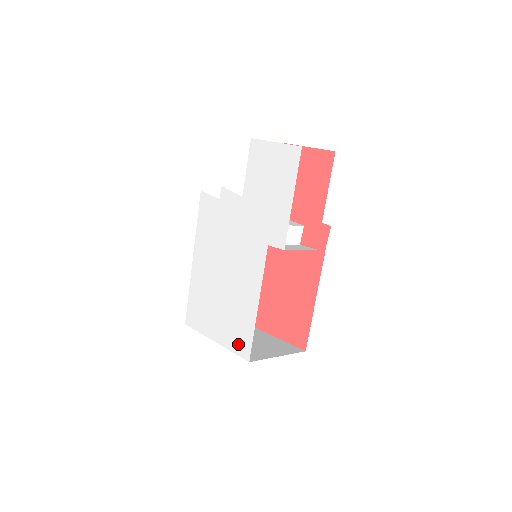
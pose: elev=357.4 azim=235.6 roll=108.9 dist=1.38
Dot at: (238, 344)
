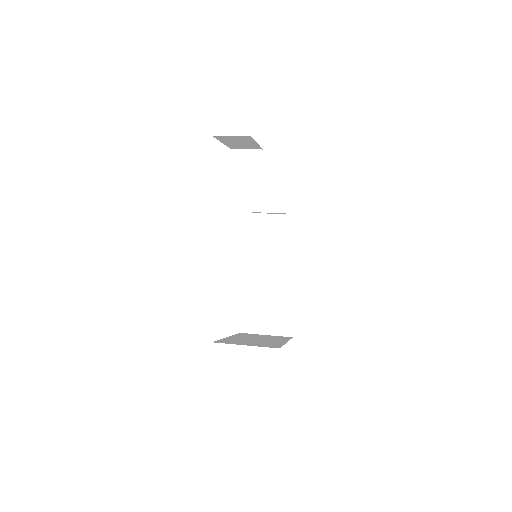
Dot at: occluded
